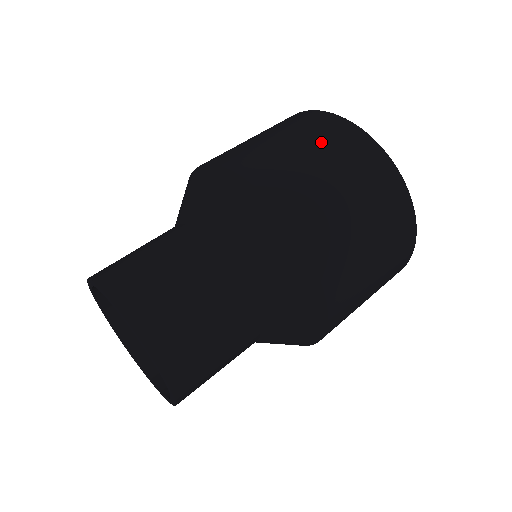
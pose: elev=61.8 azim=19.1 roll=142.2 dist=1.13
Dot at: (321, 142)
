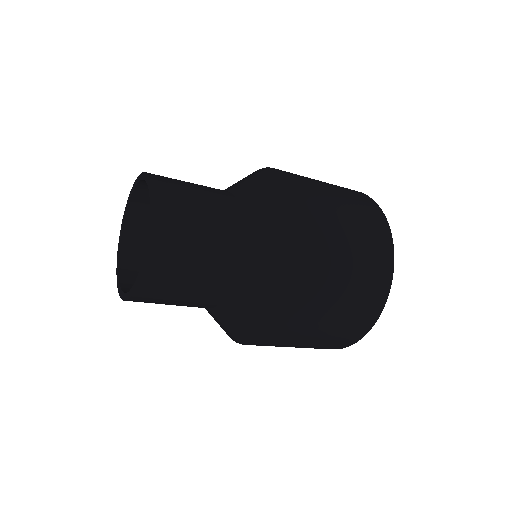
Dot at: occluded
